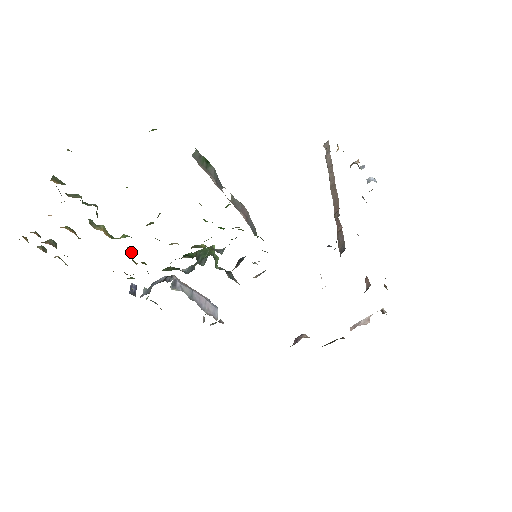
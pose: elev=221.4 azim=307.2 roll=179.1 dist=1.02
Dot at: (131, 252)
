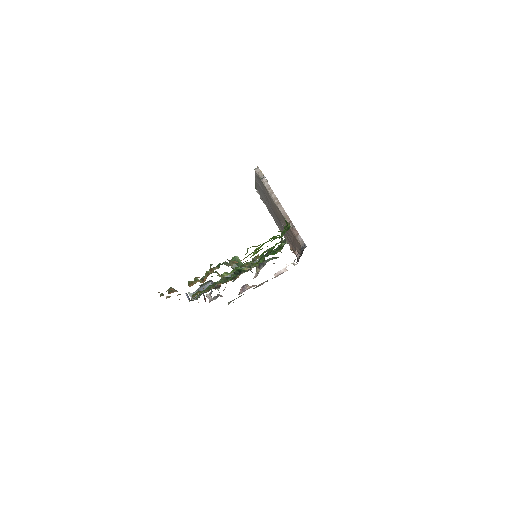
Dot at: occluded
